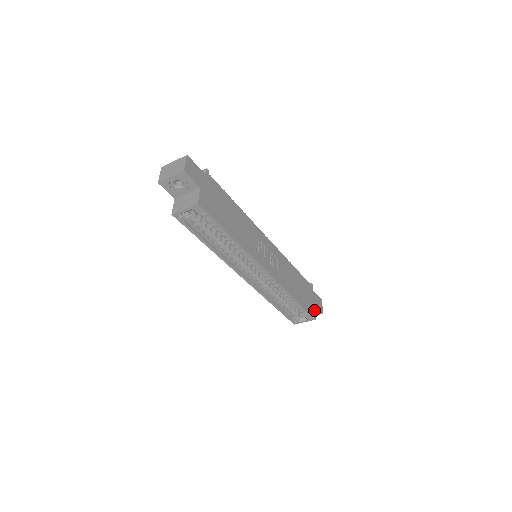
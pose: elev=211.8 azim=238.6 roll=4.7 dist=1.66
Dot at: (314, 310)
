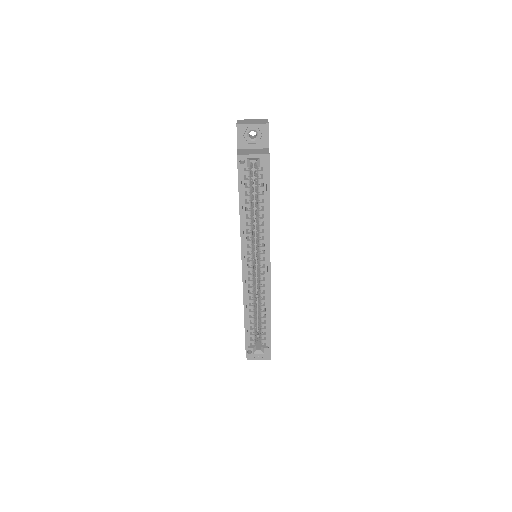
Dot at: occluded
